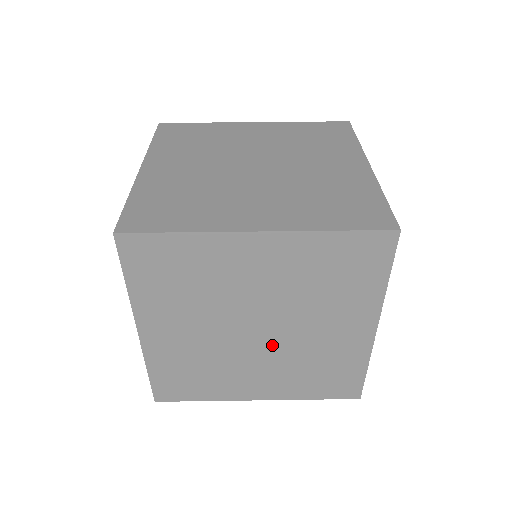
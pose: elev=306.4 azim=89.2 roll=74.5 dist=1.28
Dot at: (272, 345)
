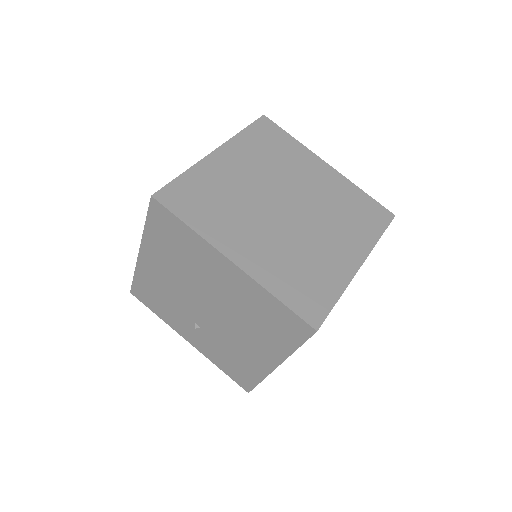
Dot at: occluded
